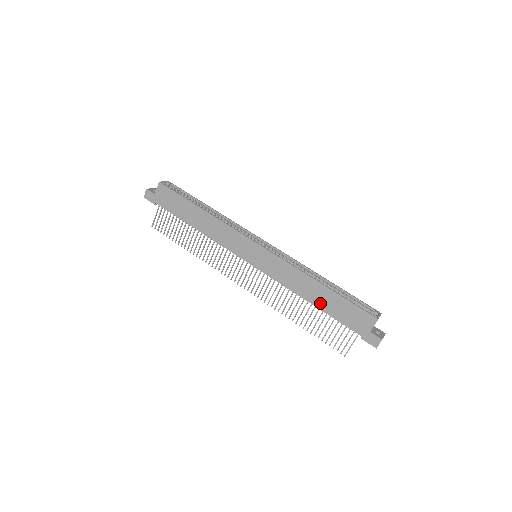
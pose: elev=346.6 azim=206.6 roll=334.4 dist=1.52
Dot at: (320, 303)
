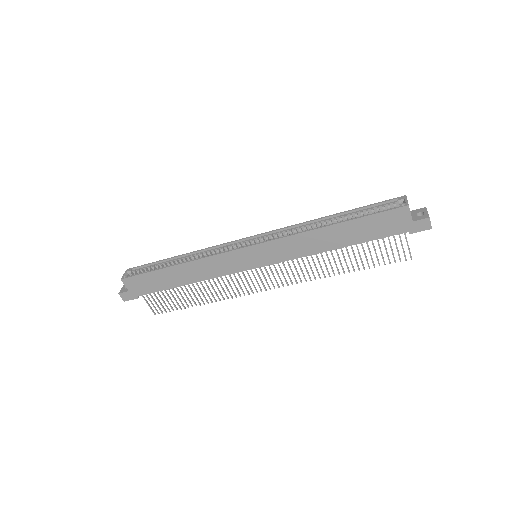
Dot at: (347, 241)
